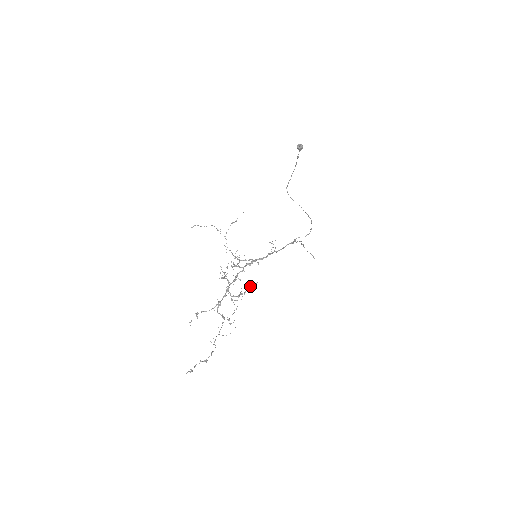
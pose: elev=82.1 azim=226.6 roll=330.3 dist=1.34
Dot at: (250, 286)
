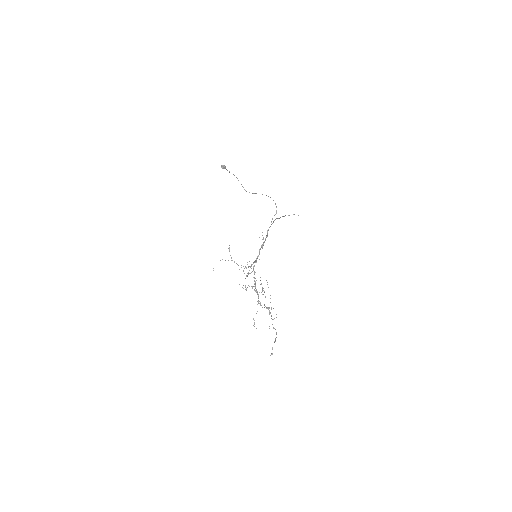
Dot at: occluded
